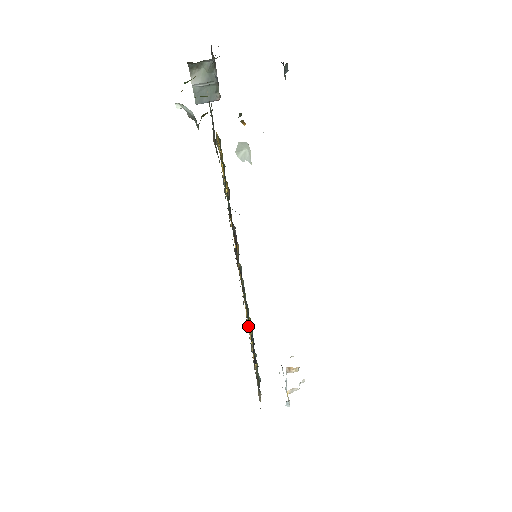
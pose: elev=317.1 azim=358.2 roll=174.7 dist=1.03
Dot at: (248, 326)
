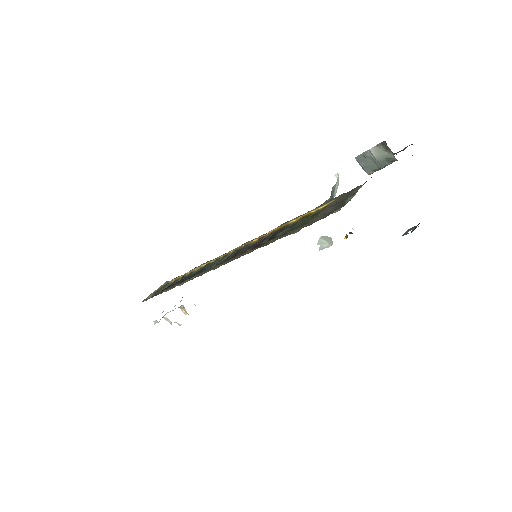
Dot at: (199, 267)
